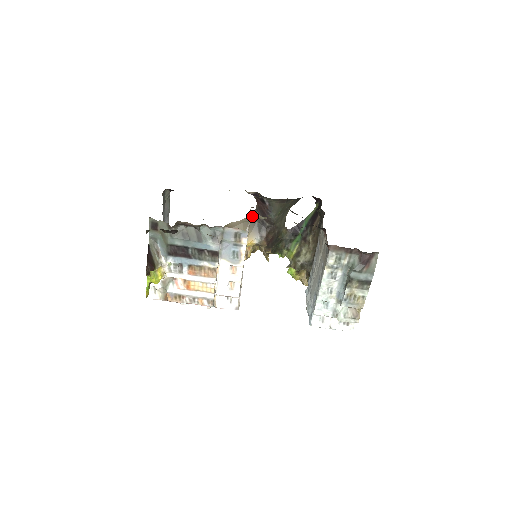
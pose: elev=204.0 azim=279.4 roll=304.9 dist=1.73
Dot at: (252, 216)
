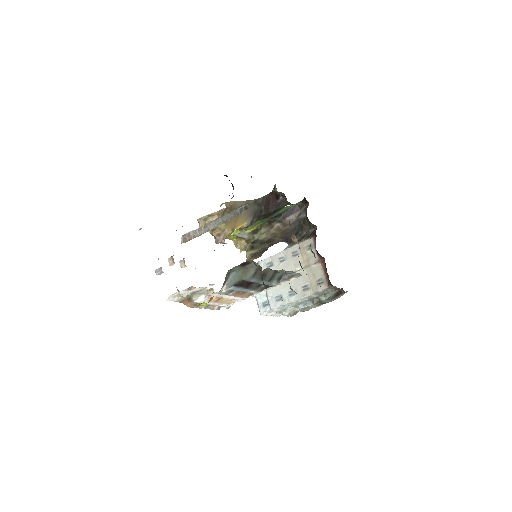
Dot at: (255, 201)
